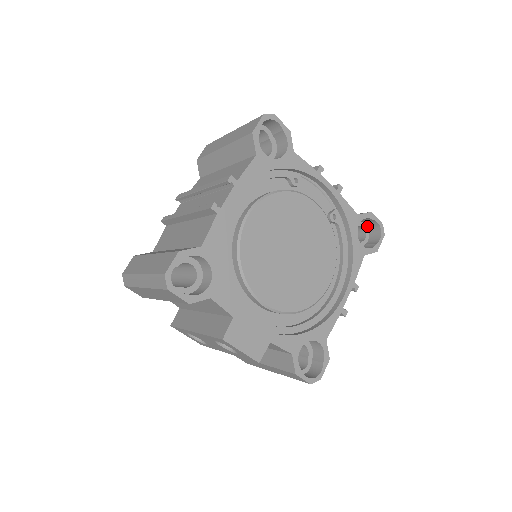
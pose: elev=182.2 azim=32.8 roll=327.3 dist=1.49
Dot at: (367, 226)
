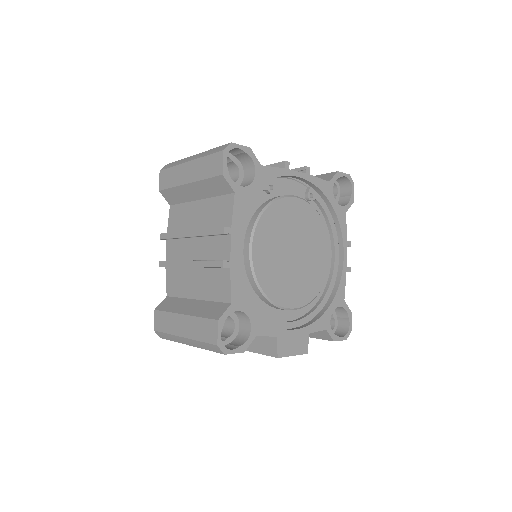
Dot at: occluded
